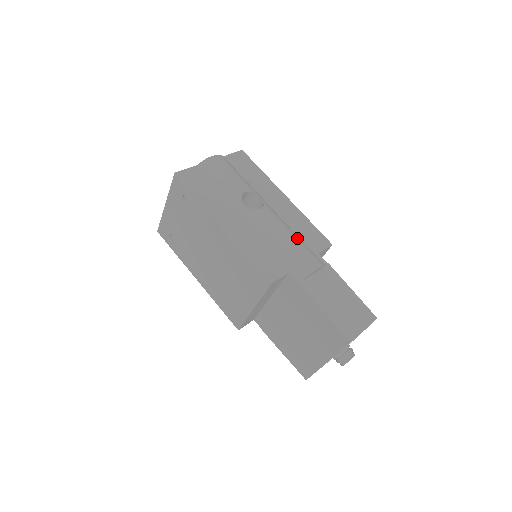
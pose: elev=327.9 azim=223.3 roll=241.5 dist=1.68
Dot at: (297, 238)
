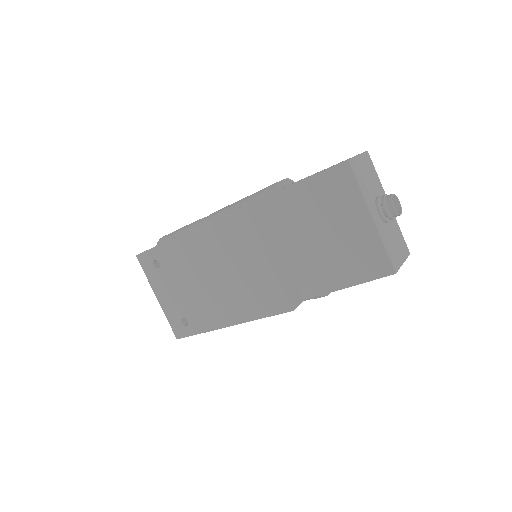
Dot at: occluded
